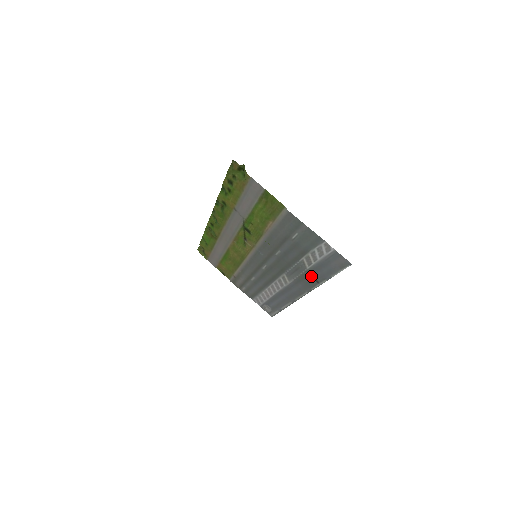
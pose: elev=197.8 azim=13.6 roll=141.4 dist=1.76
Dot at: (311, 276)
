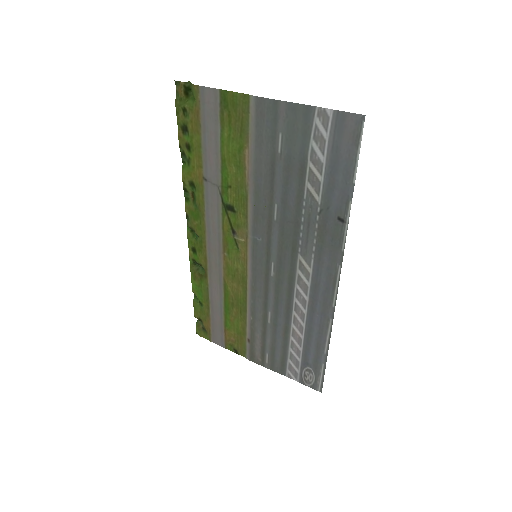
Dot at: (330, 216)
